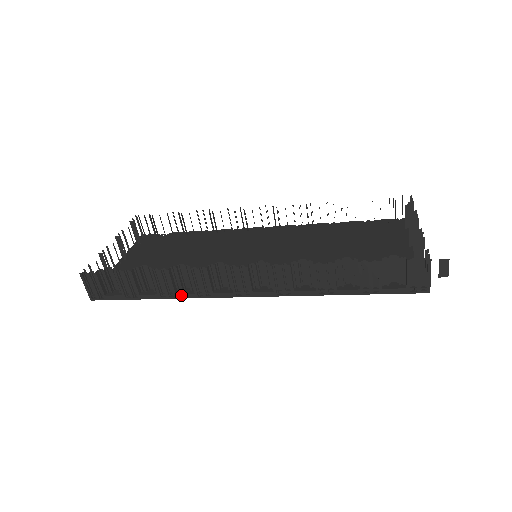
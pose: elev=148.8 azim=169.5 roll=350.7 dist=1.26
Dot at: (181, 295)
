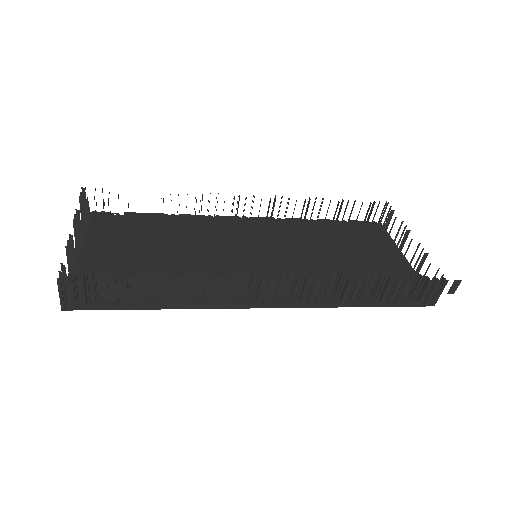
Dot at: (193, 305)
